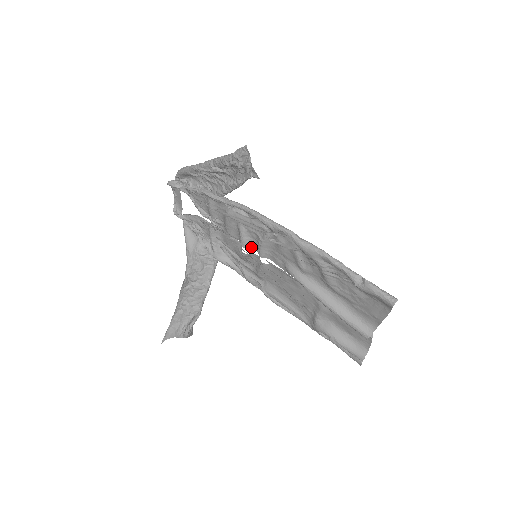
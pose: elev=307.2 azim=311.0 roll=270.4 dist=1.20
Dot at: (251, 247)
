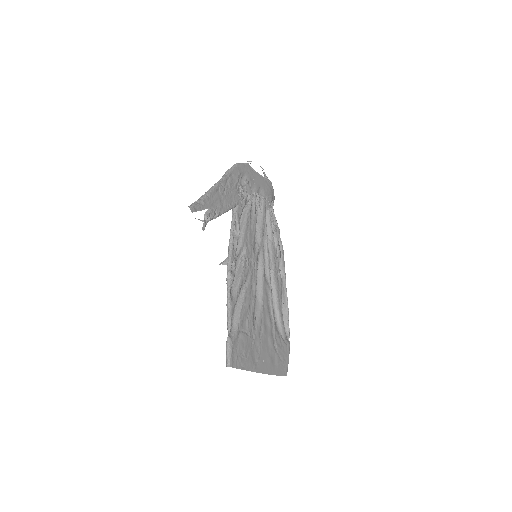
Dot at: (258, 247)
